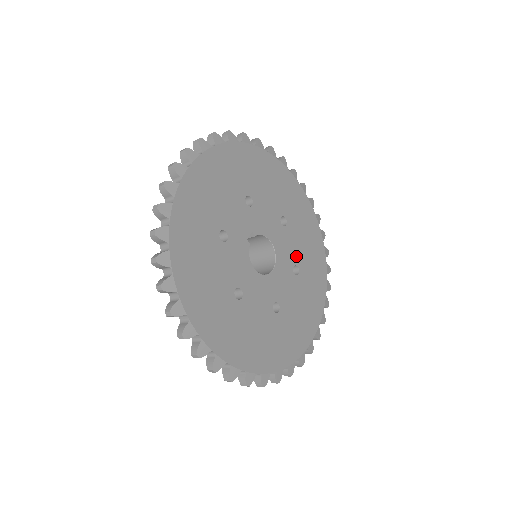
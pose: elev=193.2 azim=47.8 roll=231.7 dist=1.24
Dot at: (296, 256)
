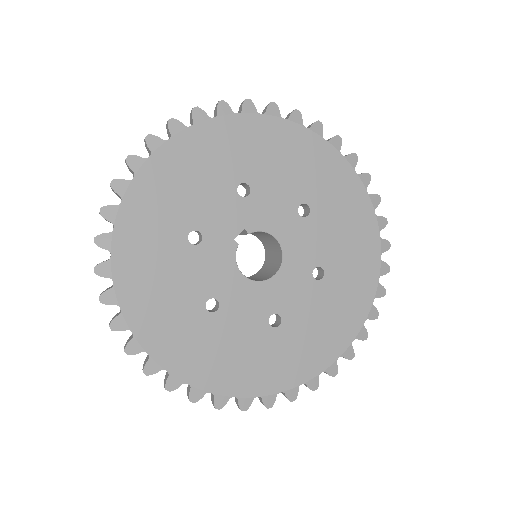
Dot at: (321, 255)
